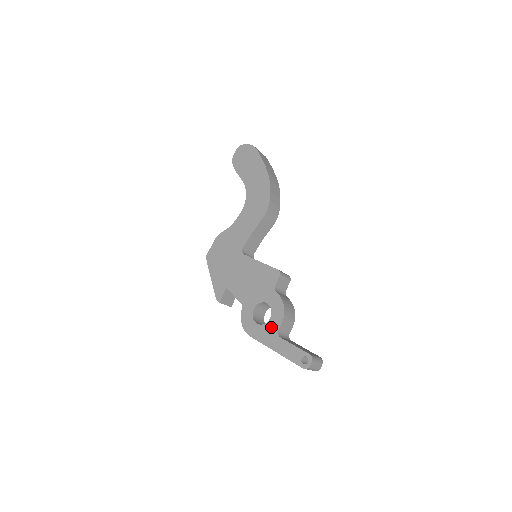
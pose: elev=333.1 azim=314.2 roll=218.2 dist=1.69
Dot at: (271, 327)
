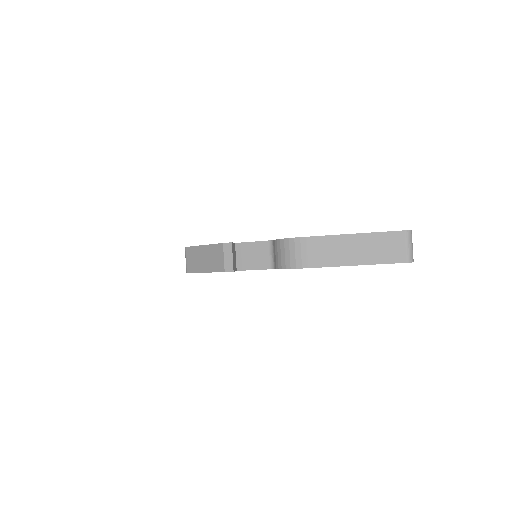
Dot at: occluded
